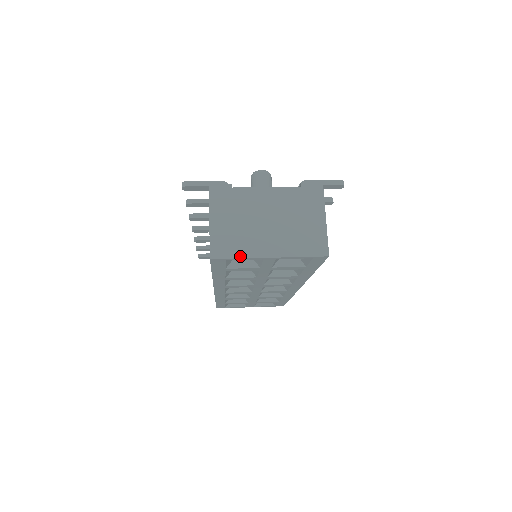
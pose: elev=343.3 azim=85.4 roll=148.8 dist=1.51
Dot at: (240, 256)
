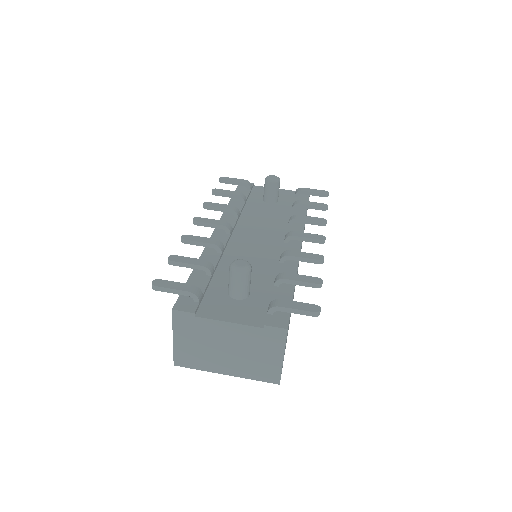
Dot at: (200, 369)
